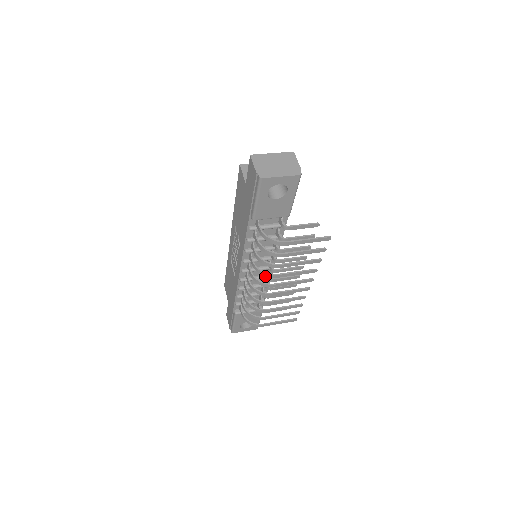
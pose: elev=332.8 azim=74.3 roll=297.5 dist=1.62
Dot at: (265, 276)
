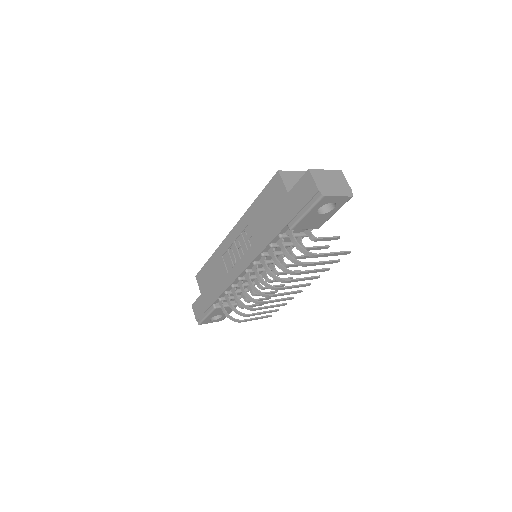
Dot at: occluded
